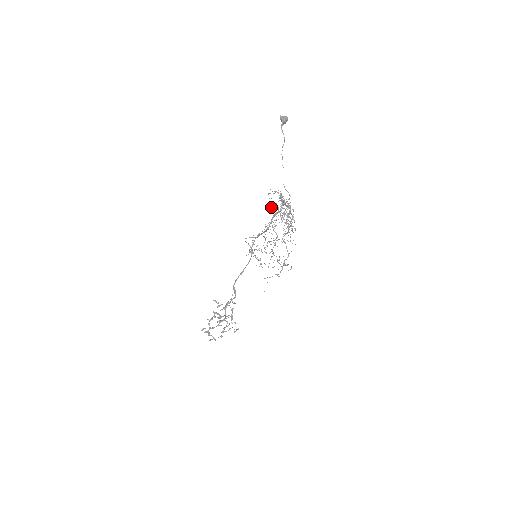
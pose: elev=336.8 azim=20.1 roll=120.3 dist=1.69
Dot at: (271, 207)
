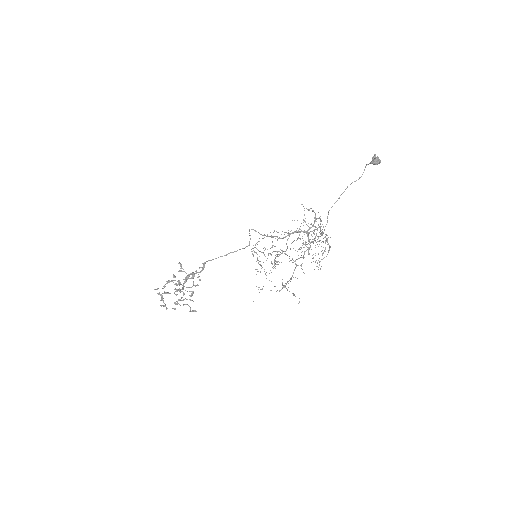
Dot at: occluded
